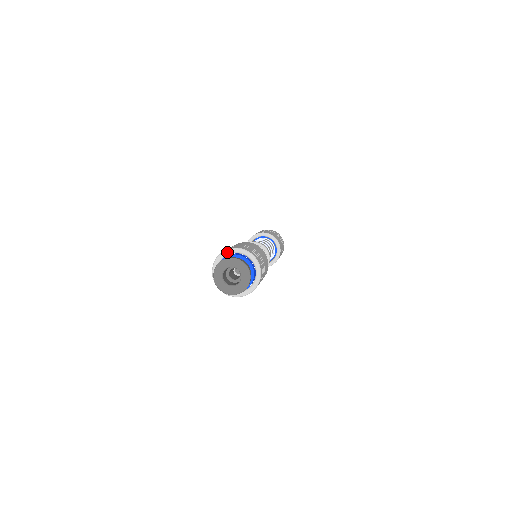
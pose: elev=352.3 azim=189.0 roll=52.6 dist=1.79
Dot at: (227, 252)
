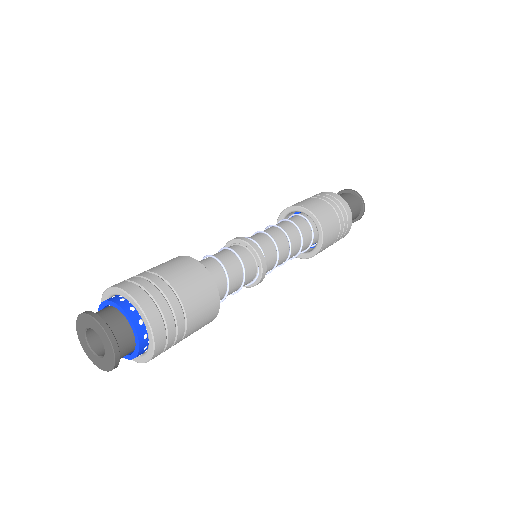
Dot at: occluded
